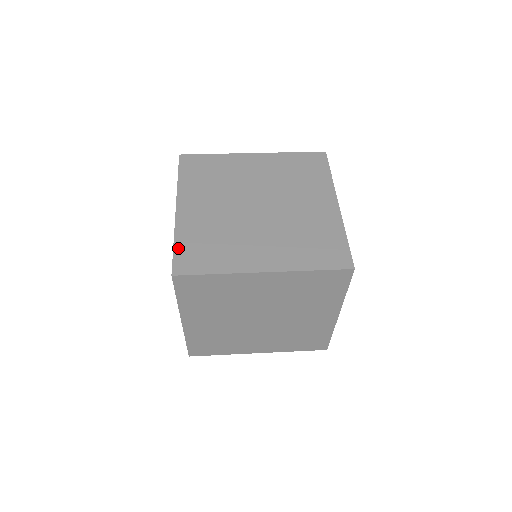
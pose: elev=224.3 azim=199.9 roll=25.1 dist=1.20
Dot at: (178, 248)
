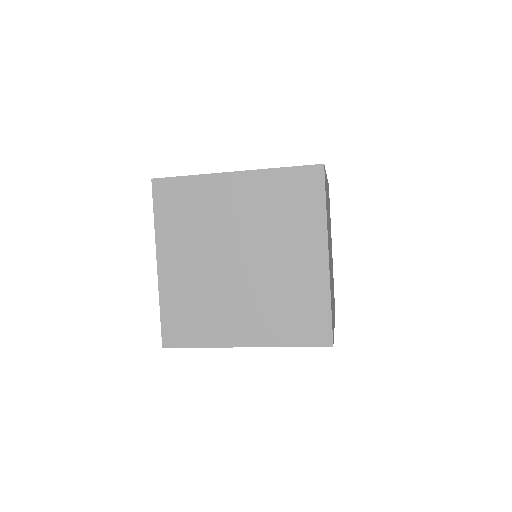
Dot at: occluded
